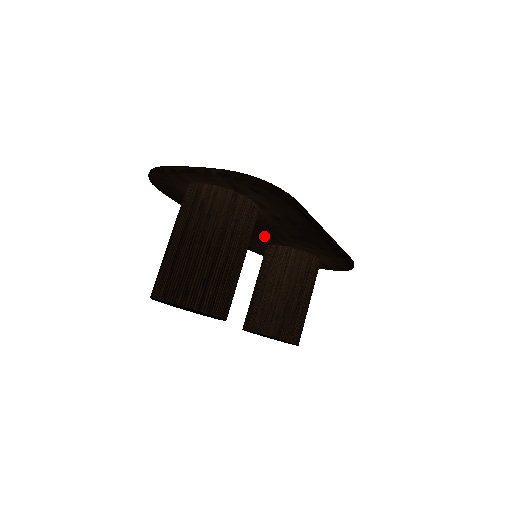
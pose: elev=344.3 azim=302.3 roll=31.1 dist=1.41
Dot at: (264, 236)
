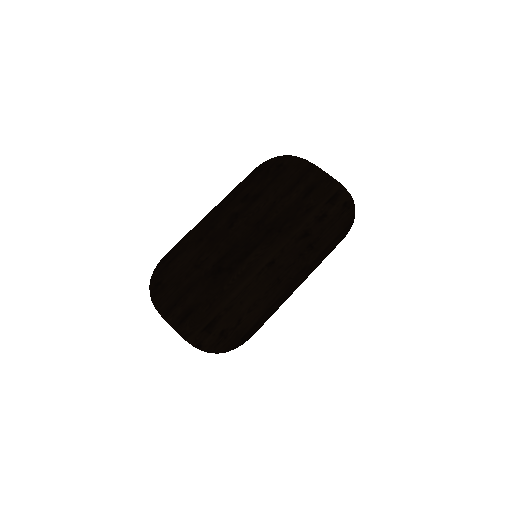
Dot at: (259, 232)
